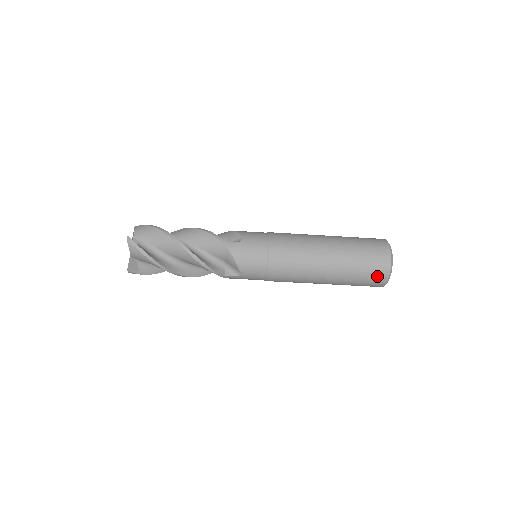
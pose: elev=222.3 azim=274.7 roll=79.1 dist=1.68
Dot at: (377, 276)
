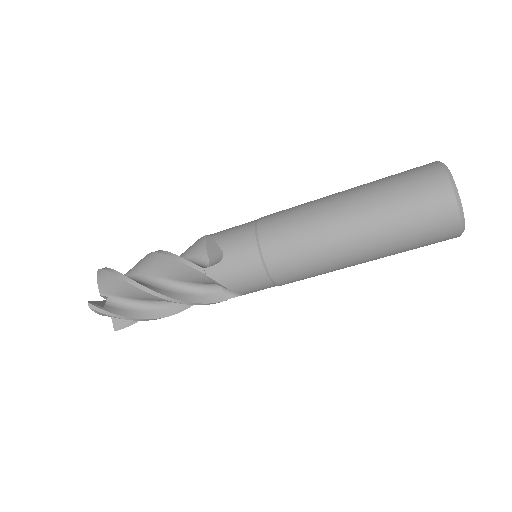
Dot at: (427, 181)
